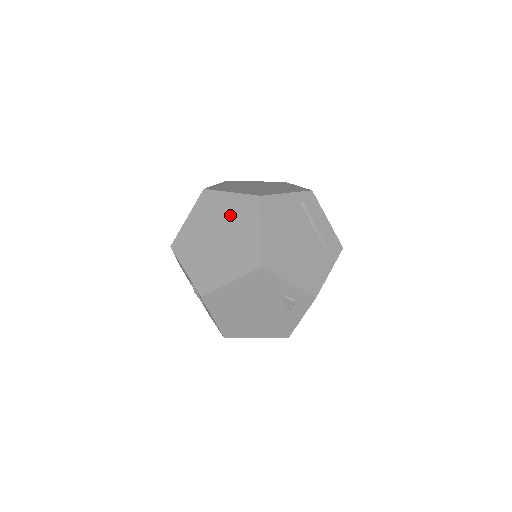
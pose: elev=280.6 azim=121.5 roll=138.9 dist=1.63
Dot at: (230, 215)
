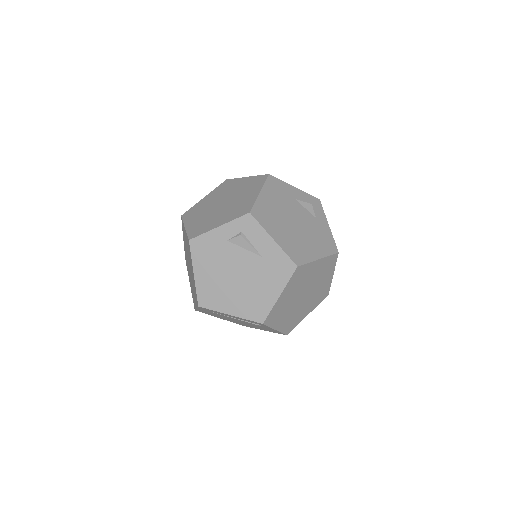
Dot at: (217, 196)
